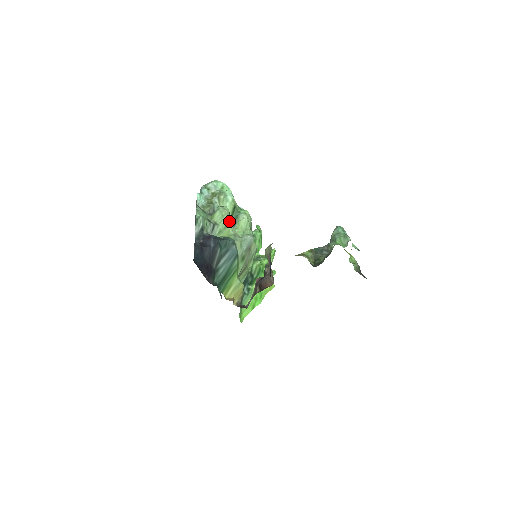
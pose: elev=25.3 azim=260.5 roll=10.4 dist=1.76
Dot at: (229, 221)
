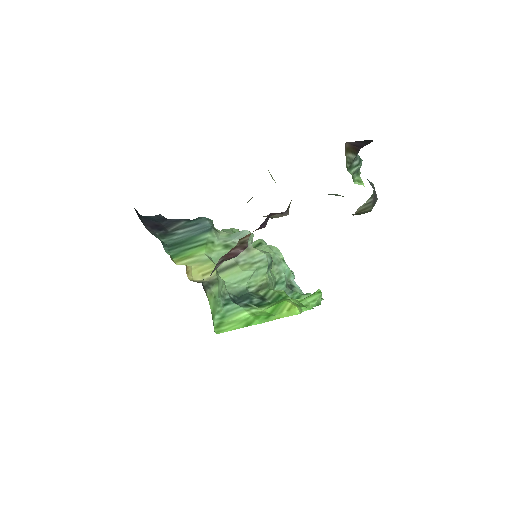
Dot at: occluded
